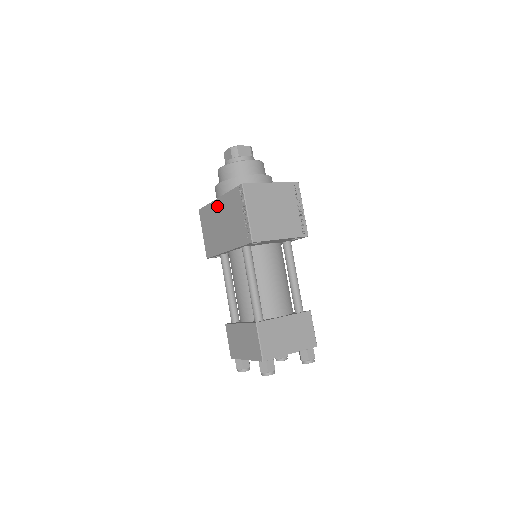
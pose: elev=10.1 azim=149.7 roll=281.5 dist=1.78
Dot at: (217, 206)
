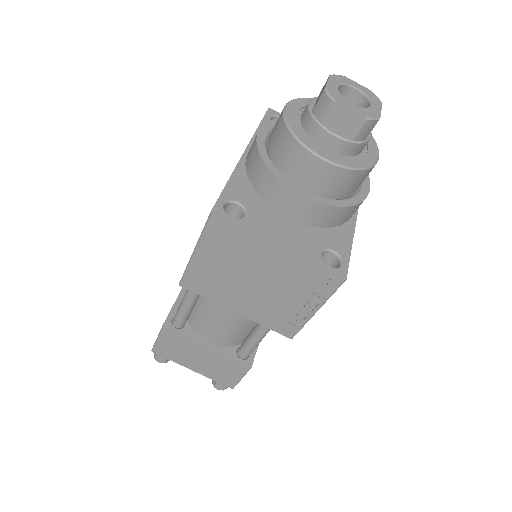
Dot at: occluded
